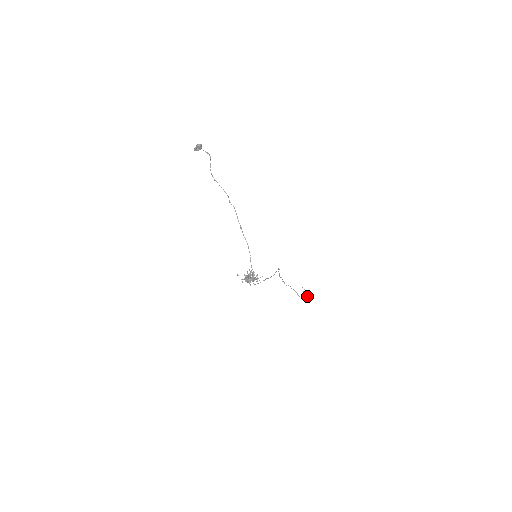
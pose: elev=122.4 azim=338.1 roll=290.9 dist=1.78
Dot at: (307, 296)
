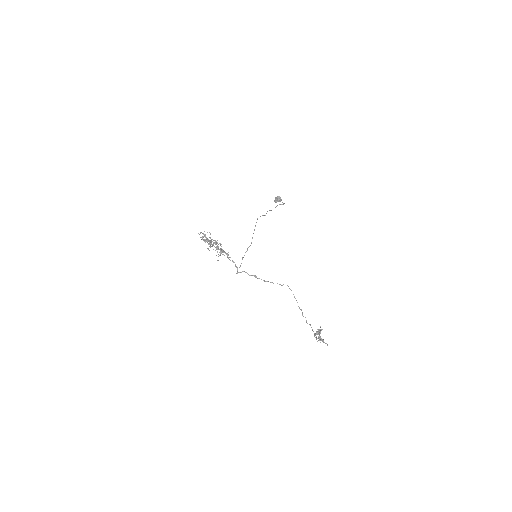
Dot at: occluded
